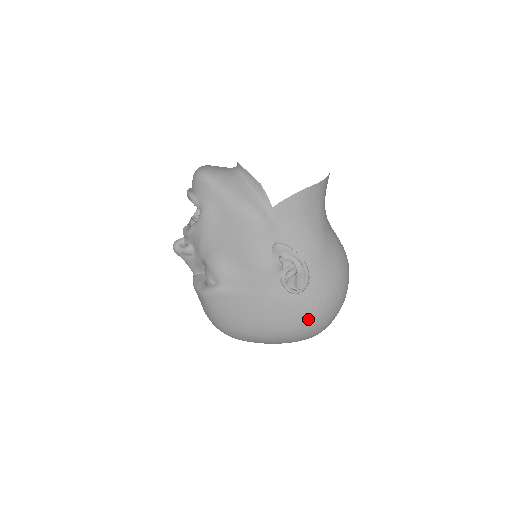
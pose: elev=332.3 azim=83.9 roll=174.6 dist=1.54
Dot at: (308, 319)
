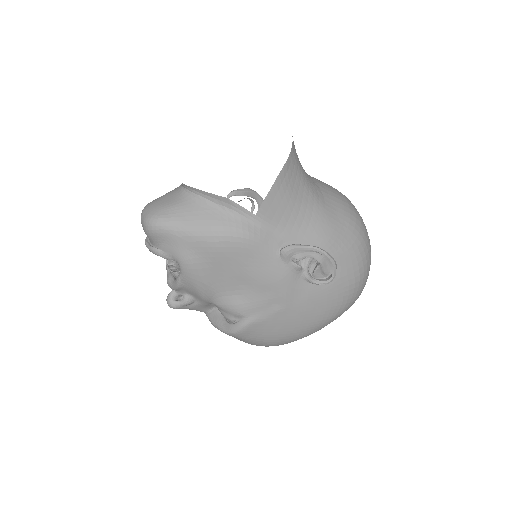
Dot at: (350, 293)
